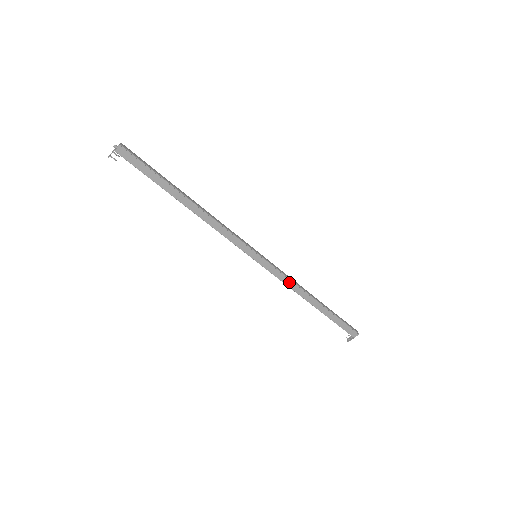
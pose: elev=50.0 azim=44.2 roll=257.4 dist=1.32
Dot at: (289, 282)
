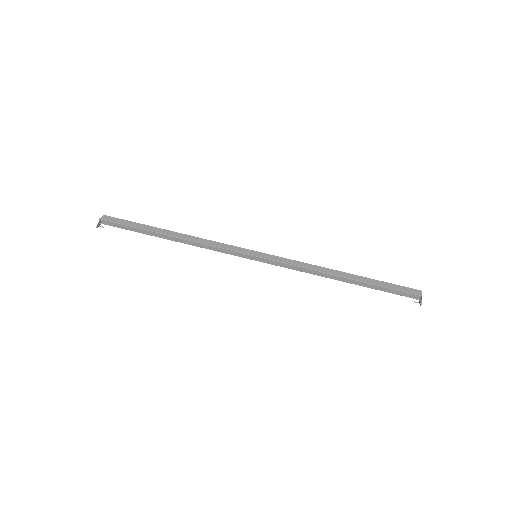
Dot at: (303, 264)
